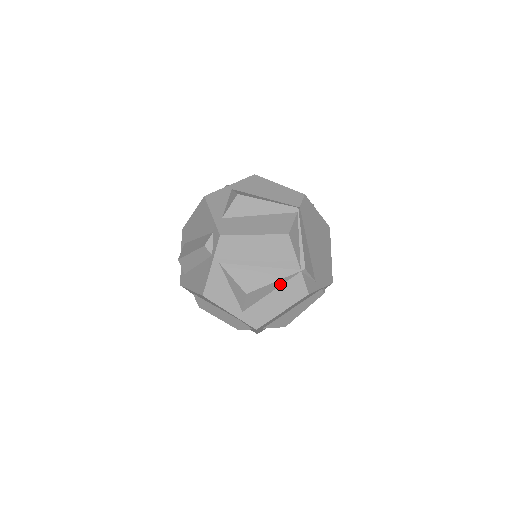
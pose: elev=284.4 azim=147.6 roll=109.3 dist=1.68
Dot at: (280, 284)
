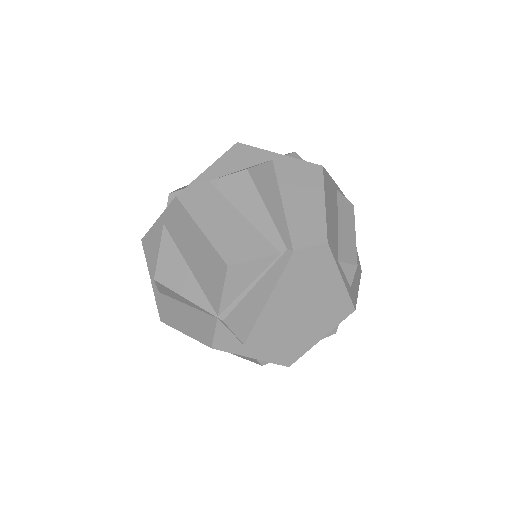
Dot at: (194, 306)
